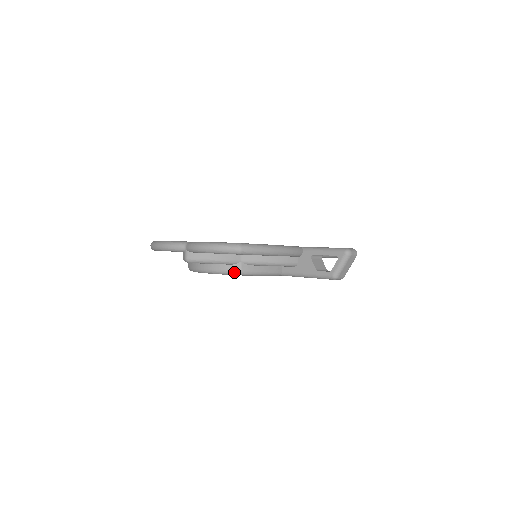
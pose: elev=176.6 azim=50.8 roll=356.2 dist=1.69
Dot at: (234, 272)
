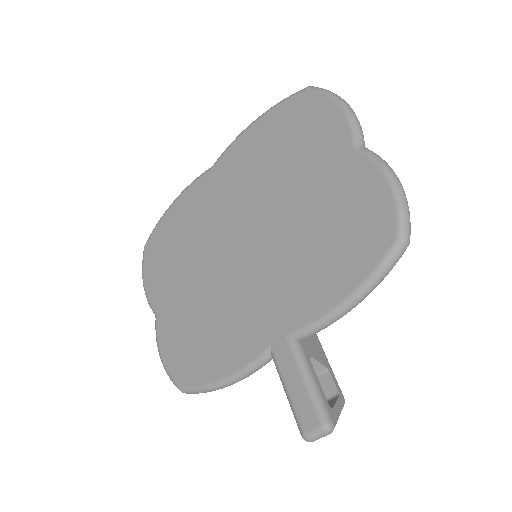
Dot at: occluded
